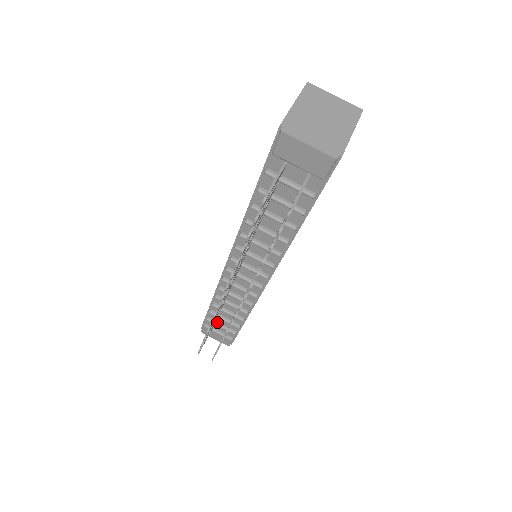
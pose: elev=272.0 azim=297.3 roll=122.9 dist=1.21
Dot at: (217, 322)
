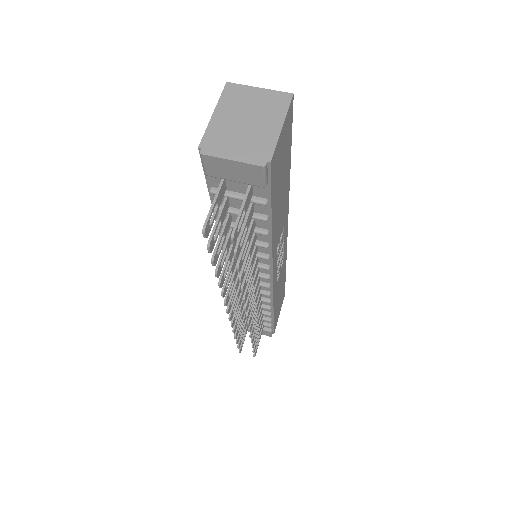
Dot at: occluded
